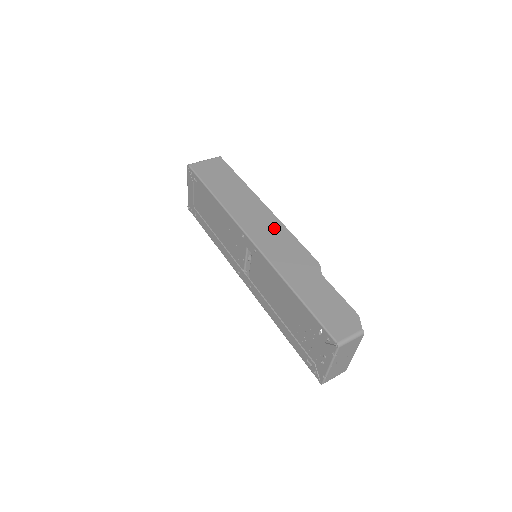
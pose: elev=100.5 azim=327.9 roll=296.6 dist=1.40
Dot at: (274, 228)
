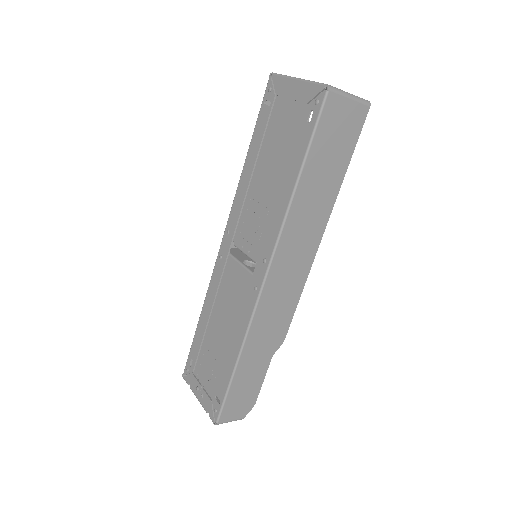
Dot at: (297, 277)
